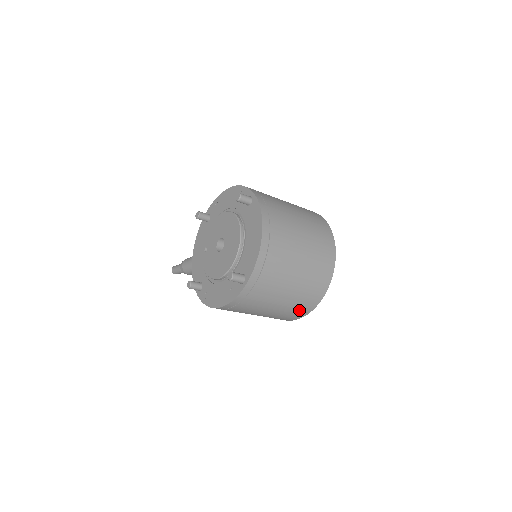
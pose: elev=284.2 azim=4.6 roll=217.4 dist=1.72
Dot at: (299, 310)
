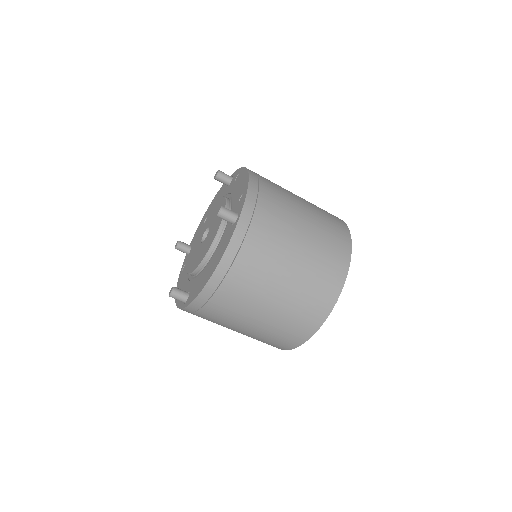
Dot at: occluded
